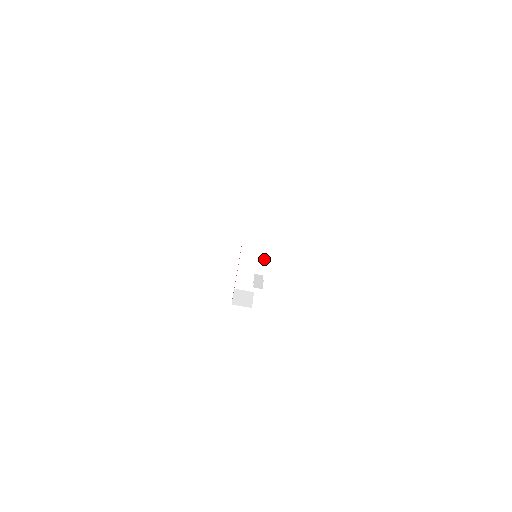
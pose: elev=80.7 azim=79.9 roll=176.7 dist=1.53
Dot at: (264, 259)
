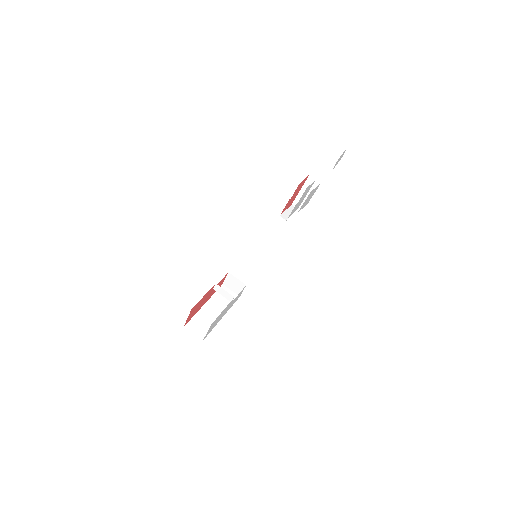
Dot at: occluded
